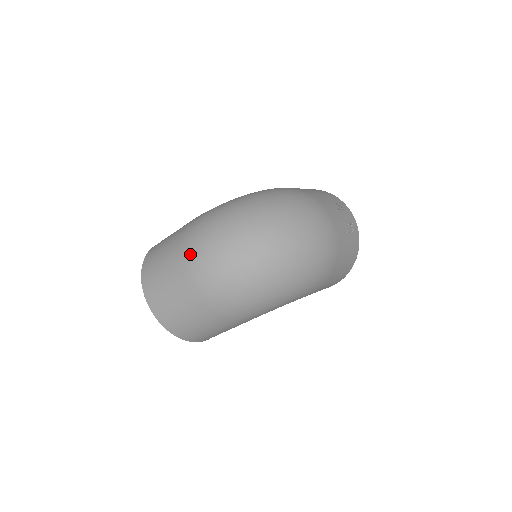
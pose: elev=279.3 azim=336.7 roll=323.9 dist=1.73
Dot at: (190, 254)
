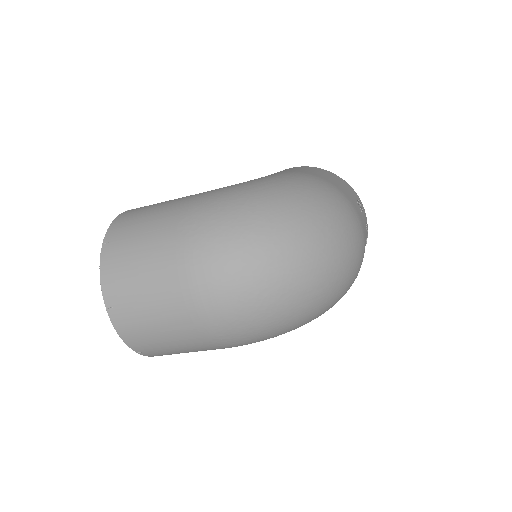
Dot at: (196, 267)
